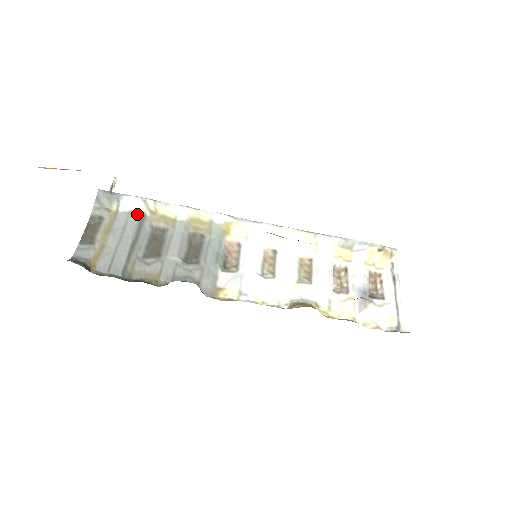
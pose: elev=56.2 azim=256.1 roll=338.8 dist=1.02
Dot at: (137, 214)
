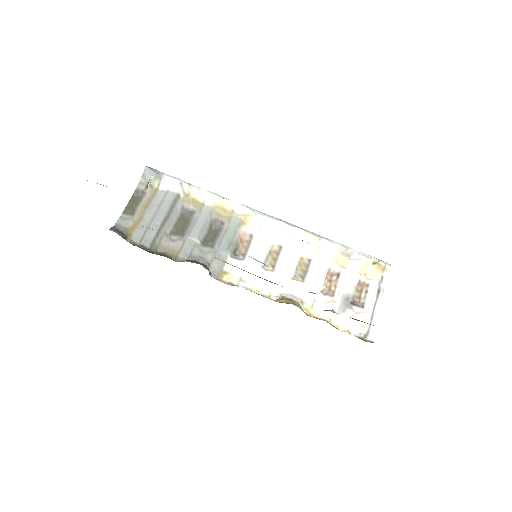
Dot at: (173, 194)
